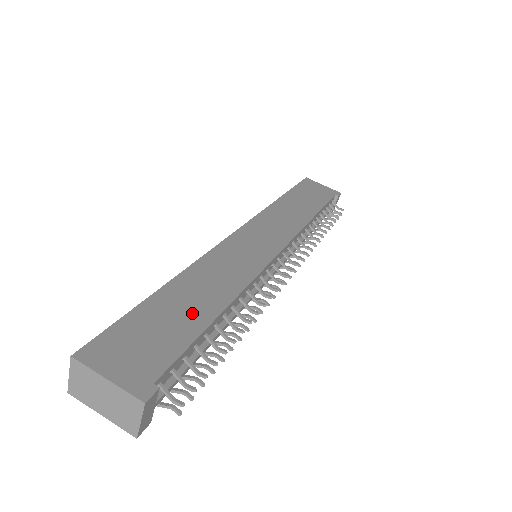
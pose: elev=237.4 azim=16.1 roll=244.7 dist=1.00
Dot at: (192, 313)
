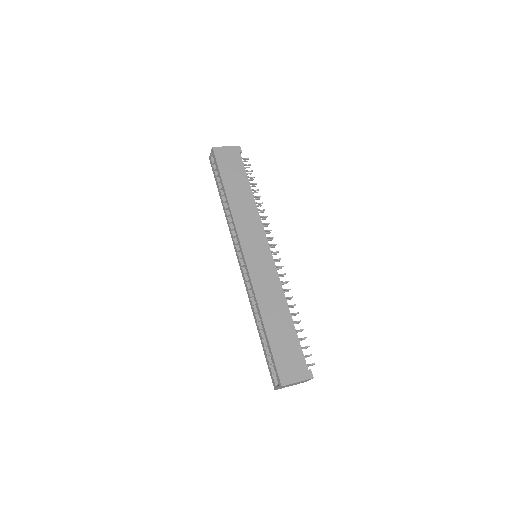
Dot at: (285, 329)
